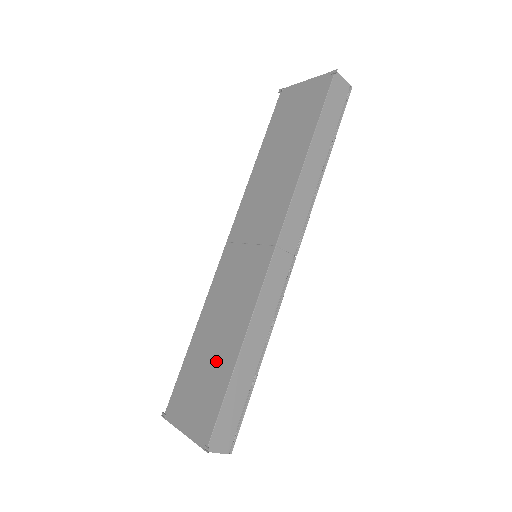
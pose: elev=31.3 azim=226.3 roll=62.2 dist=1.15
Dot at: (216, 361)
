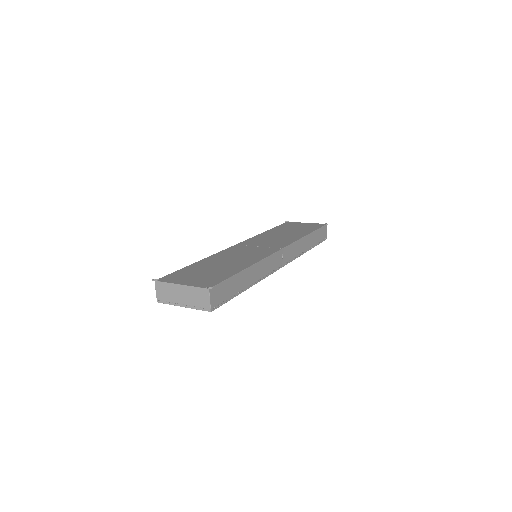
Dot at: (223, 268)
